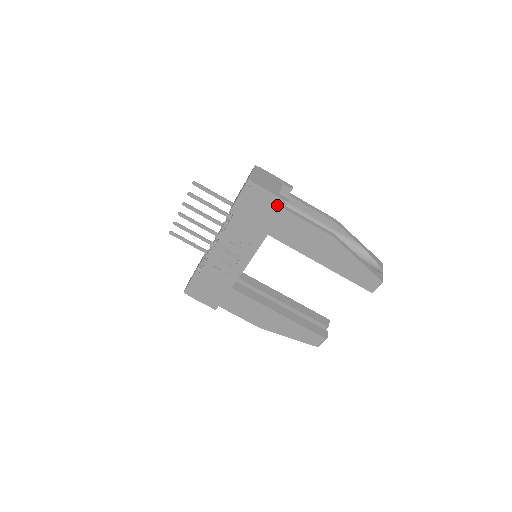
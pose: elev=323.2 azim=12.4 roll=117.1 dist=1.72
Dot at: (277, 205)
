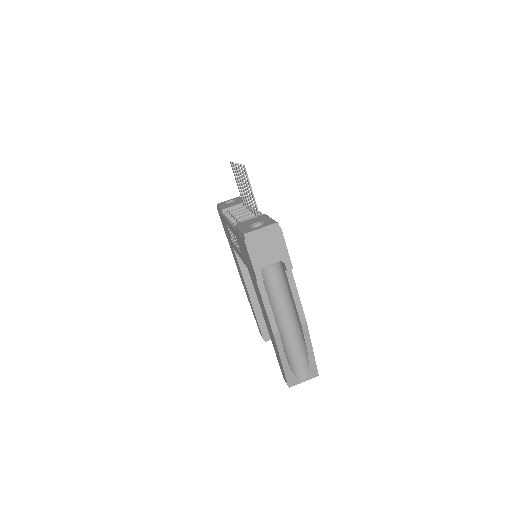
Dot at: (253, 271)
